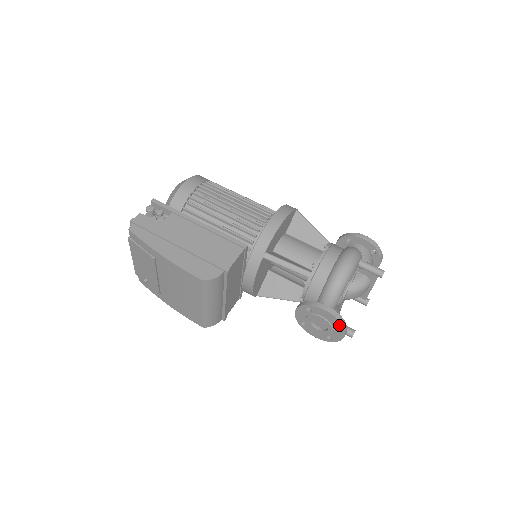
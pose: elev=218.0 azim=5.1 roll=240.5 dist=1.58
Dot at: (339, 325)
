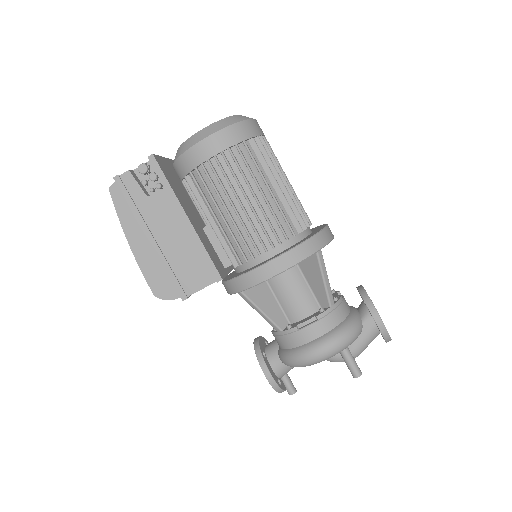
Dot at: occluded
